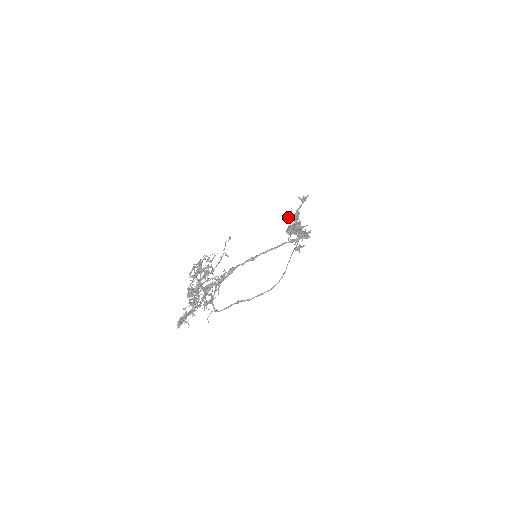
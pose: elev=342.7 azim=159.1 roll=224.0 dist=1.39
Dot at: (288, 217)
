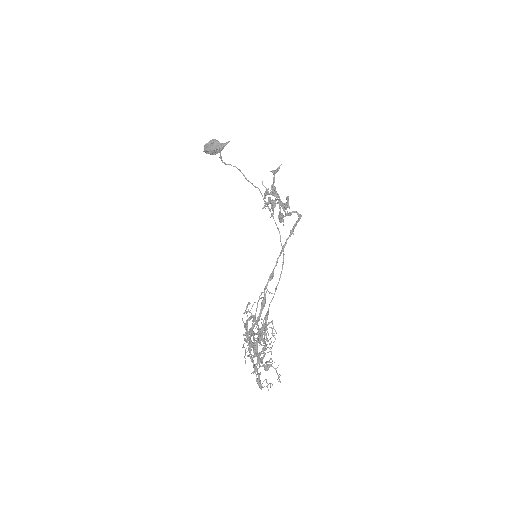
Dot at: (265, 196)
